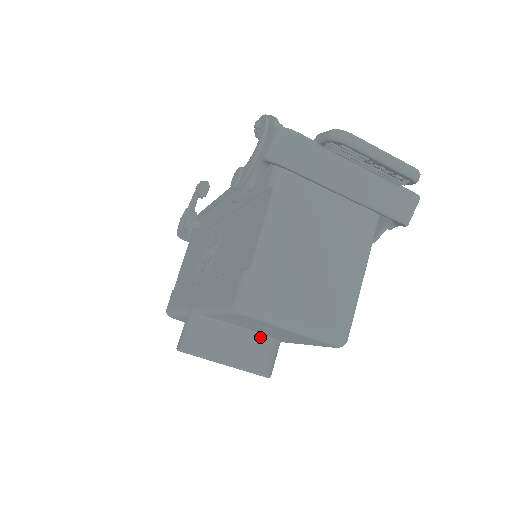
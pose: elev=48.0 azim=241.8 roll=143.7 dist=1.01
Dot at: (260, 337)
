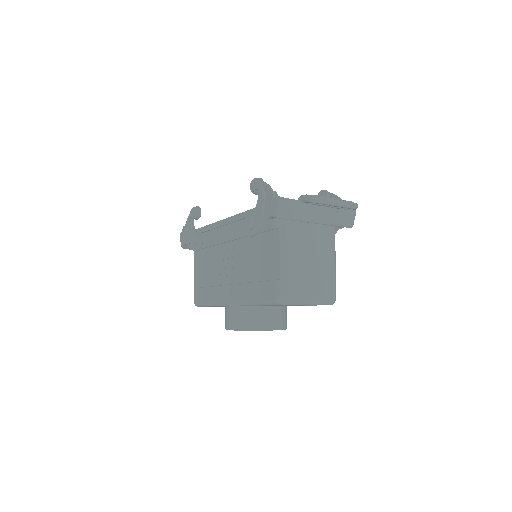
Dot at: (279, 308)
